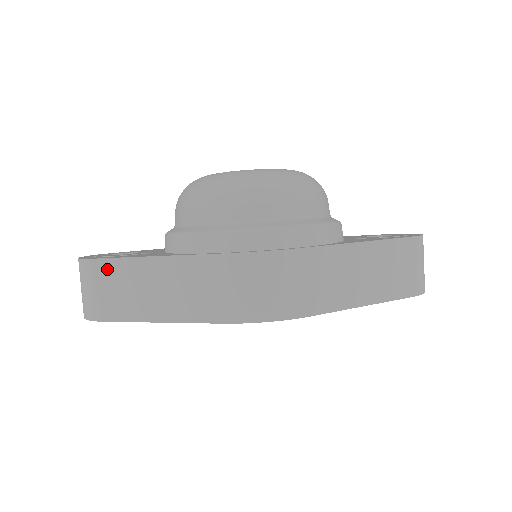
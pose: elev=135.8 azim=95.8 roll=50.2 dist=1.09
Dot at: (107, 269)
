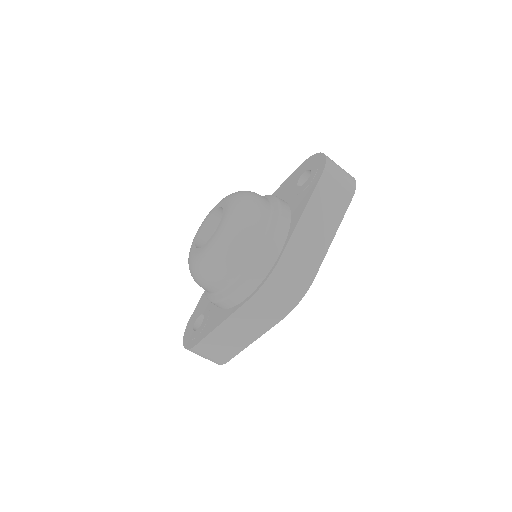
Dot at: (206, 345)
